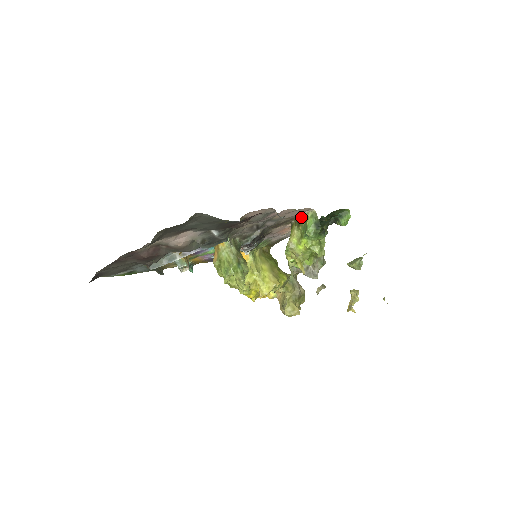
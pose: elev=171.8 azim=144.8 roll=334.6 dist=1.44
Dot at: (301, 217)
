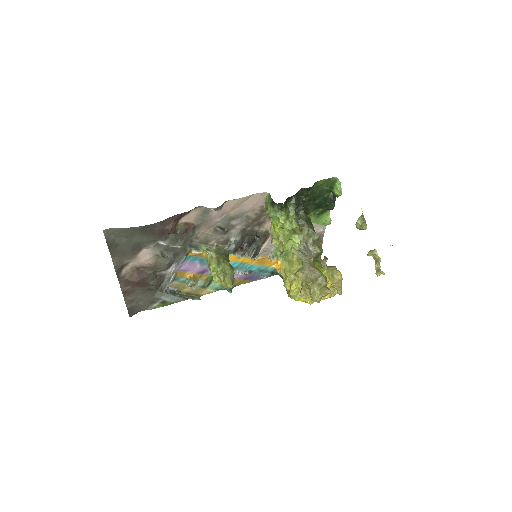
Dot at: occluded
